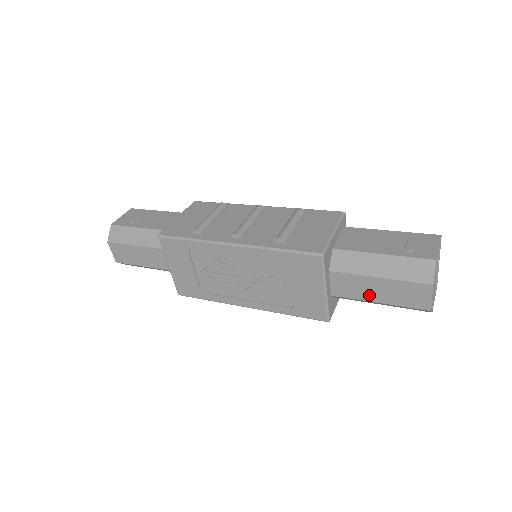
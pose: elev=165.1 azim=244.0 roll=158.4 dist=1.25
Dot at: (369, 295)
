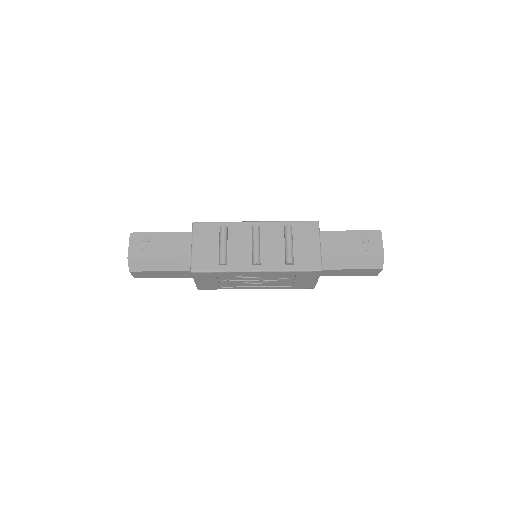
Dot at: (342, 274)
